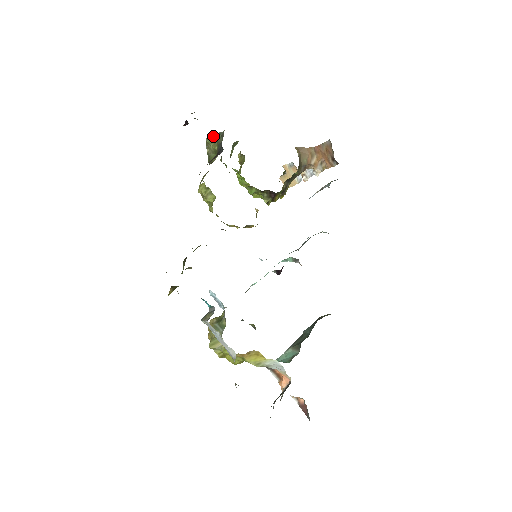
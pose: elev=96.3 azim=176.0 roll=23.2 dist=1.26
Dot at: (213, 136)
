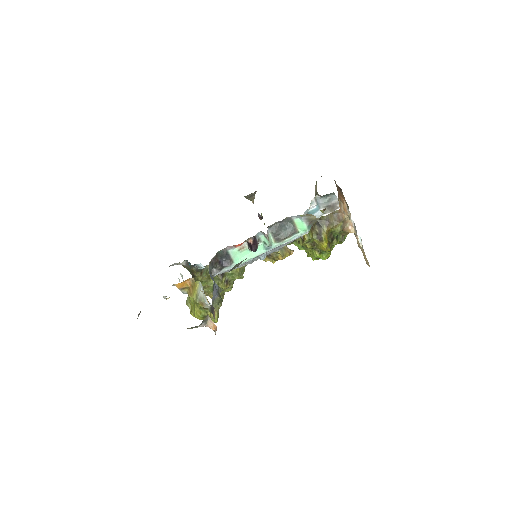
Dot at: occluded
